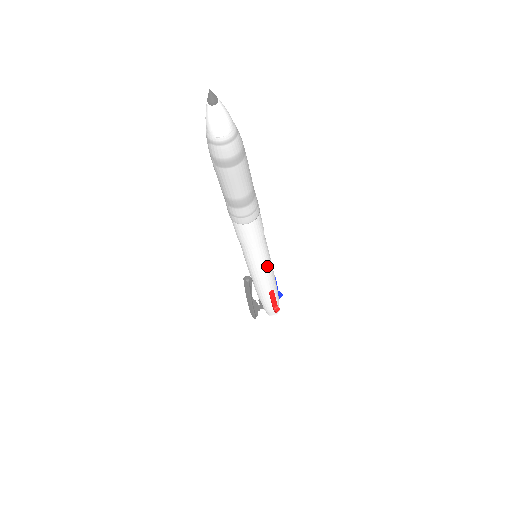
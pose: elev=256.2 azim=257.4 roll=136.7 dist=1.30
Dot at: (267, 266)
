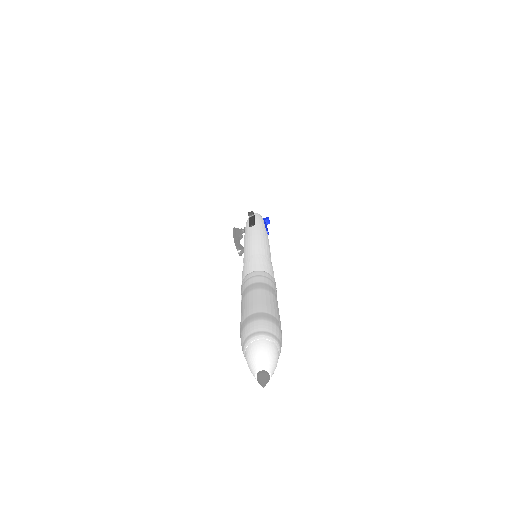
Dot at: occluded
